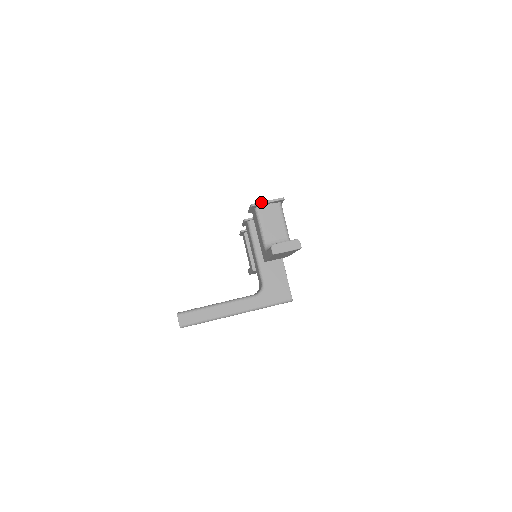
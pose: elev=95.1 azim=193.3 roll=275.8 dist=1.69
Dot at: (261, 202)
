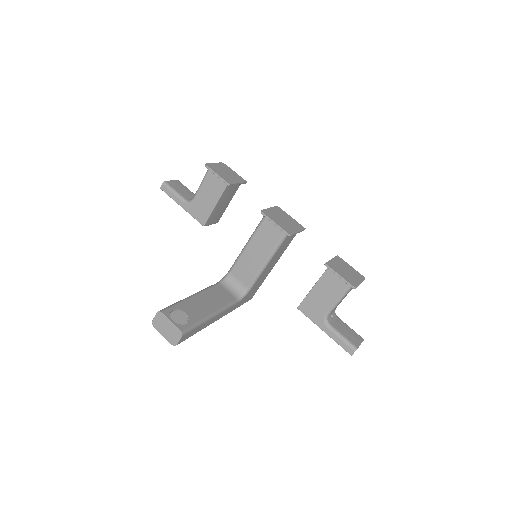
Dot at: occluded
